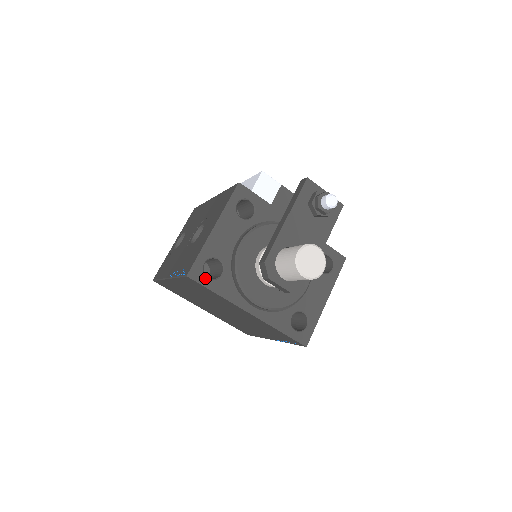
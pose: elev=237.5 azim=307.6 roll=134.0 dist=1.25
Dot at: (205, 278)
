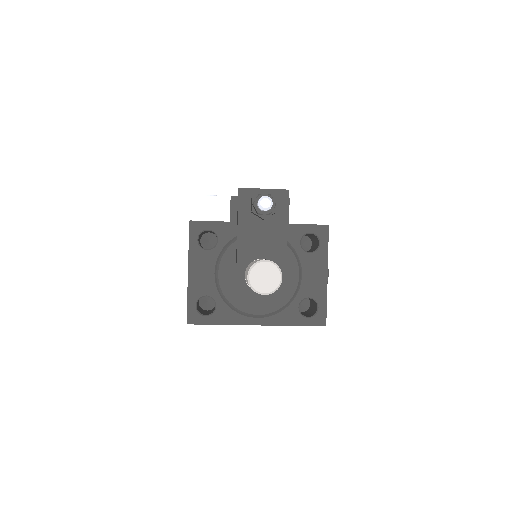
Dot at: (203, 317)
